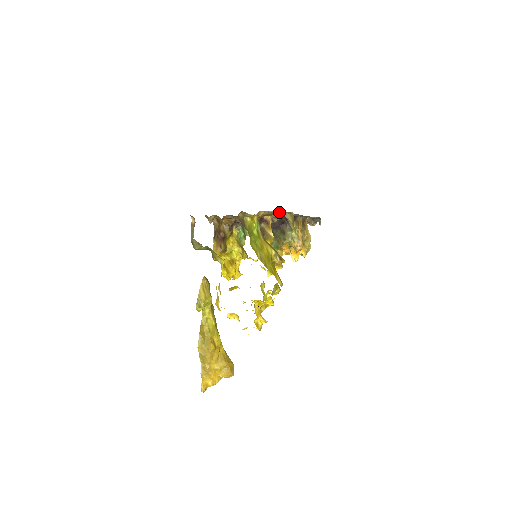
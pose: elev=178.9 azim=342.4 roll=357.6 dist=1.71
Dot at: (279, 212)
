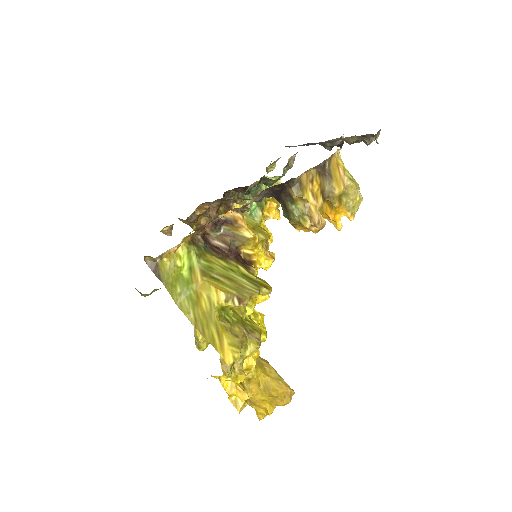
Dot at: occluded
